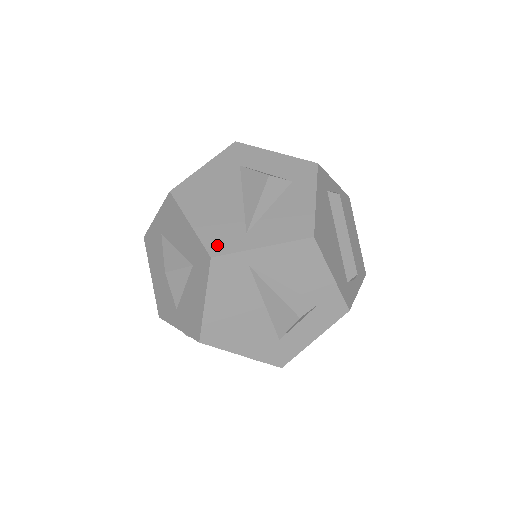
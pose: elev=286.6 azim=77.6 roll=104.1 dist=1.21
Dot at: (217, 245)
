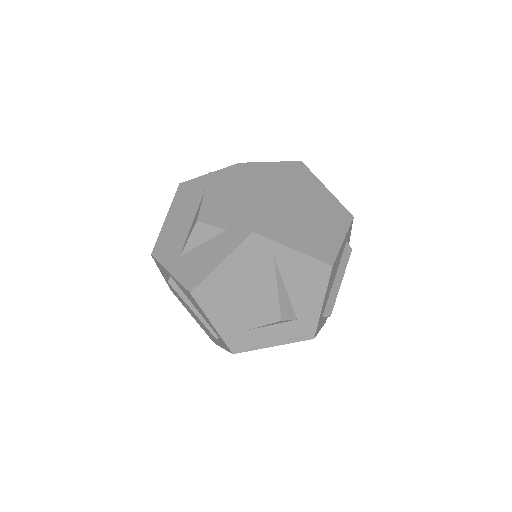
Dot at: (261, 226)
